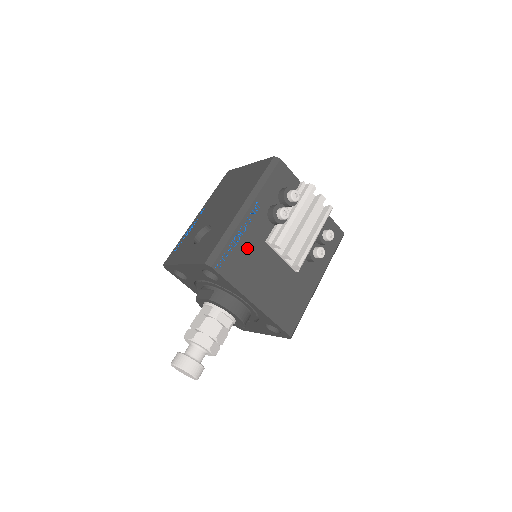
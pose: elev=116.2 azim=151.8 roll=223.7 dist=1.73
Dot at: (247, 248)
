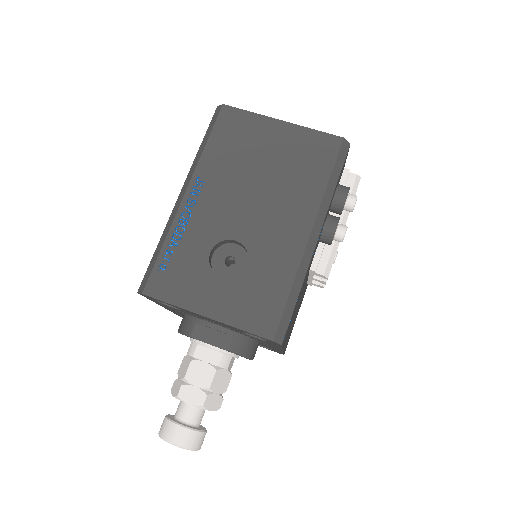
Dot at: (301, 290)
